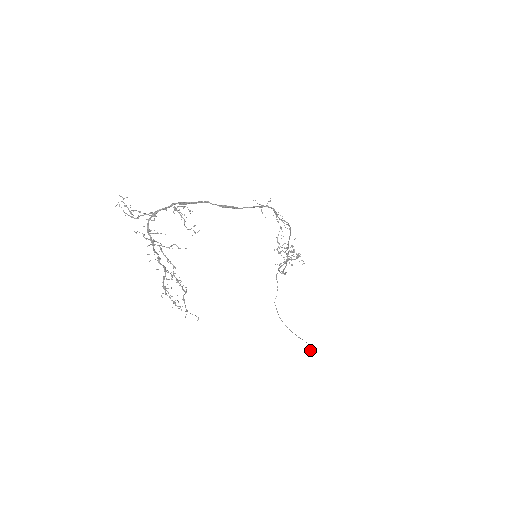
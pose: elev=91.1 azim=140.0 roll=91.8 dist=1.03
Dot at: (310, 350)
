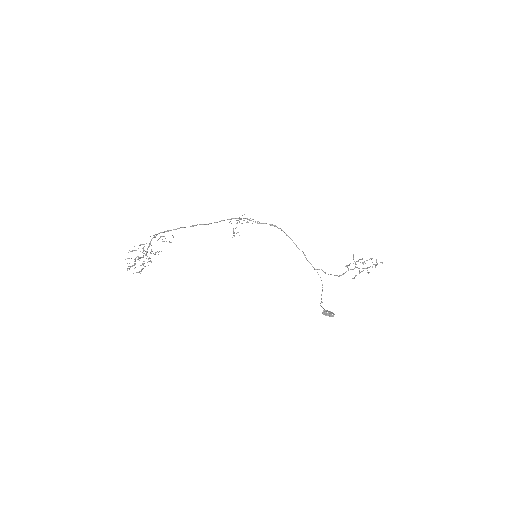
Dot at: (323, 313)
